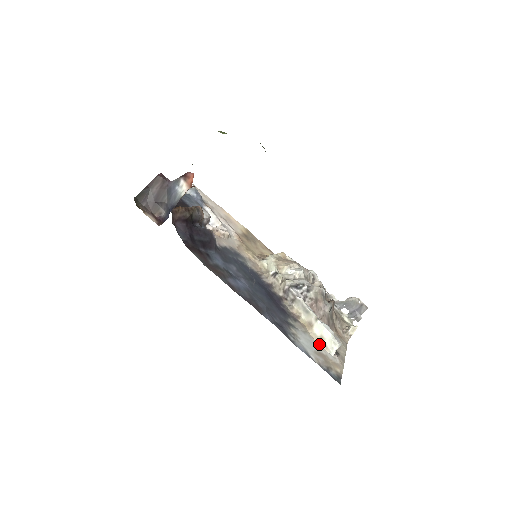
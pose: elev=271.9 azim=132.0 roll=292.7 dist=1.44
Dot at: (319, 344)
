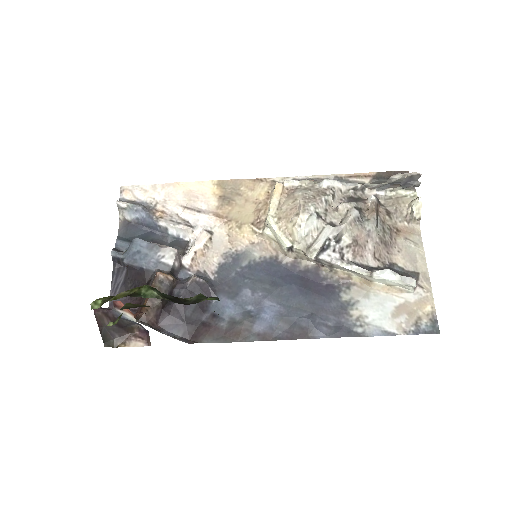
Dot at: (390, 293)
